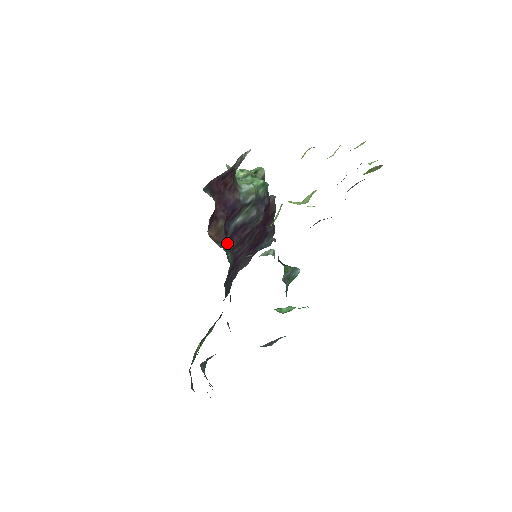
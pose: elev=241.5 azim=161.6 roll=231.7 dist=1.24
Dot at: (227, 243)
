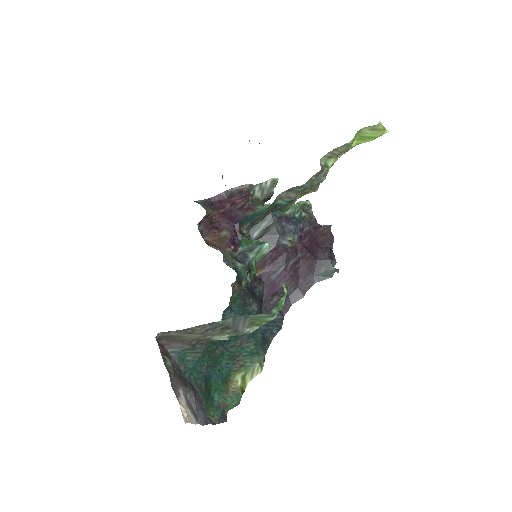
Dot at: (242, 256)
